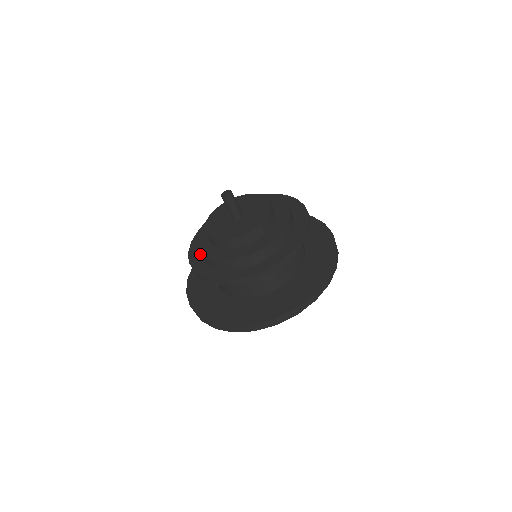
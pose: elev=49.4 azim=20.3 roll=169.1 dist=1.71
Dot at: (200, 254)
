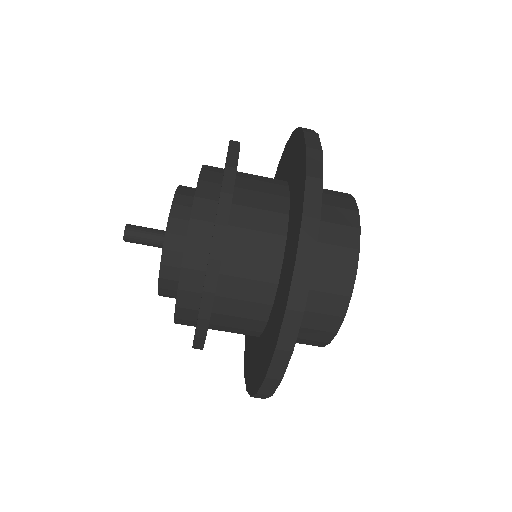
Dot at: occluded
